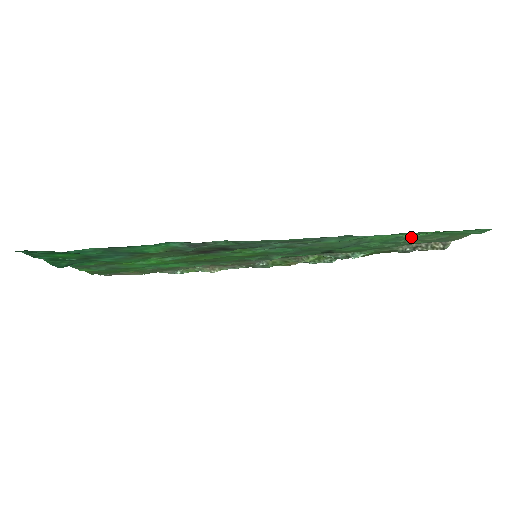
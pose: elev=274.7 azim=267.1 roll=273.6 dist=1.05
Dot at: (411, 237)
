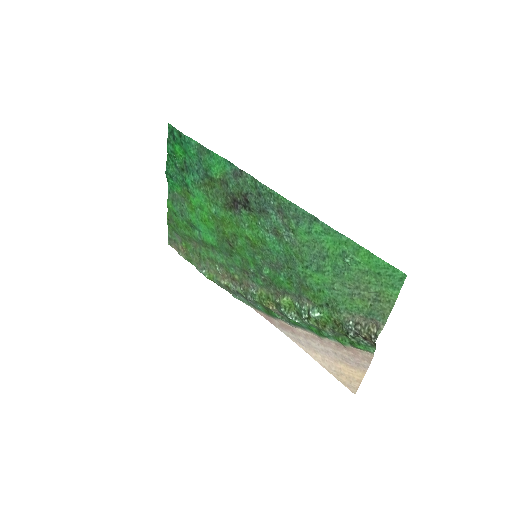
Dot at: (352, 257)
